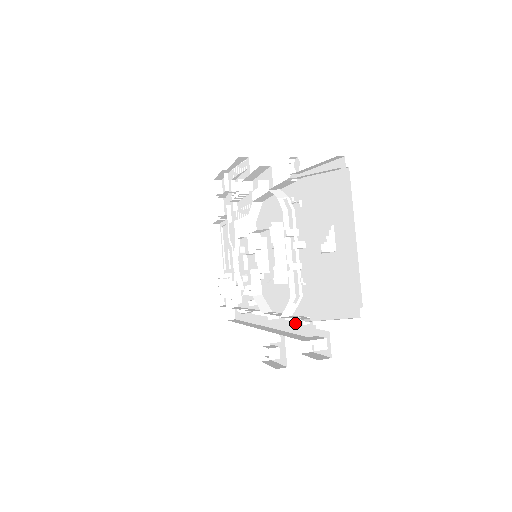
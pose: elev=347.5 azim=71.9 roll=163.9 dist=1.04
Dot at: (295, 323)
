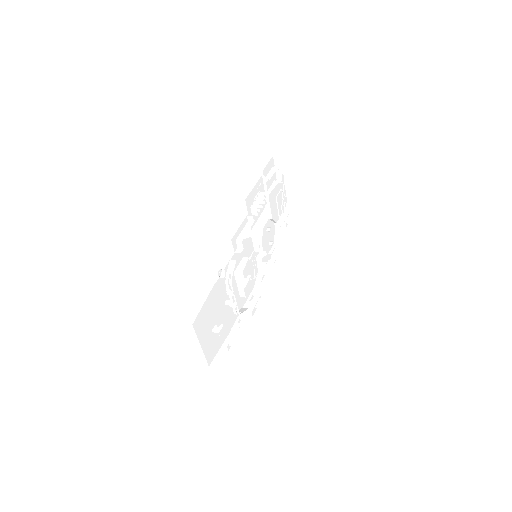
Dot at: occluded
